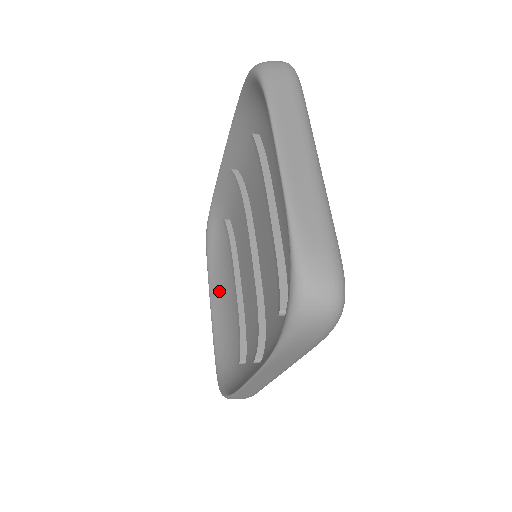
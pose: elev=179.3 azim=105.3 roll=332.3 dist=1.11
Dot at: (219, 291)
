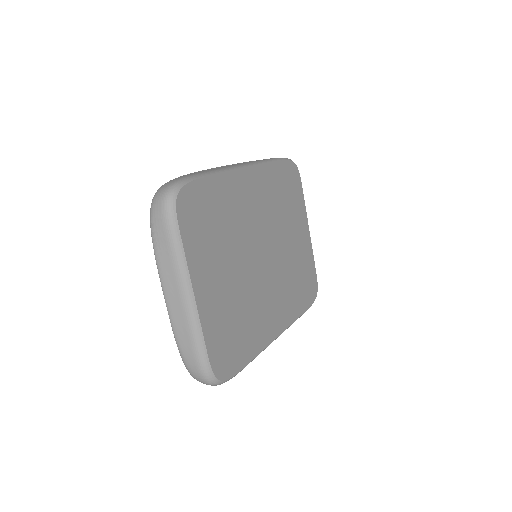
Dot at: occluded
